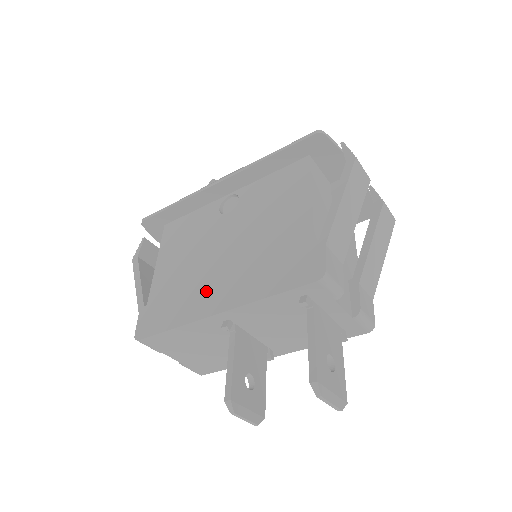
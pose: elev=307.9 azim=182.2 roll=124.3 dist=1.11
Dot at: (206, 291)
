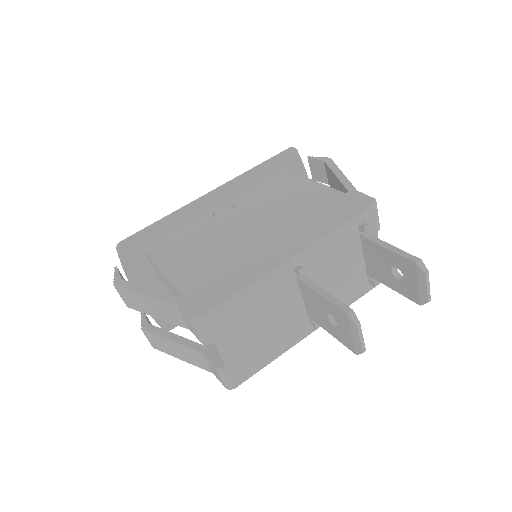
Dot at: (261, 253)
